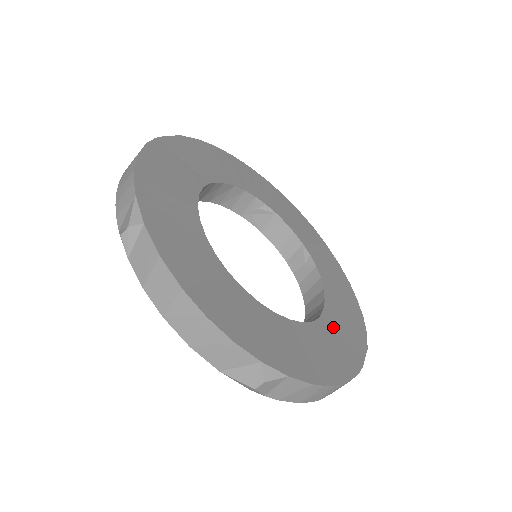
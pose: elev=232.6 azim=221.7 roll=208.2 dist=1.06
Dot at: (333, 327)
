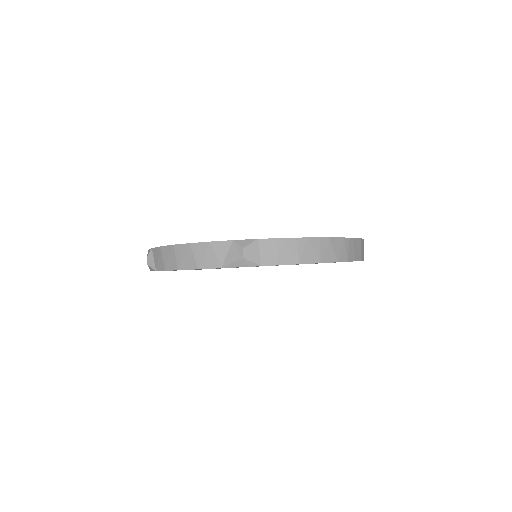
Dot at: occluded
